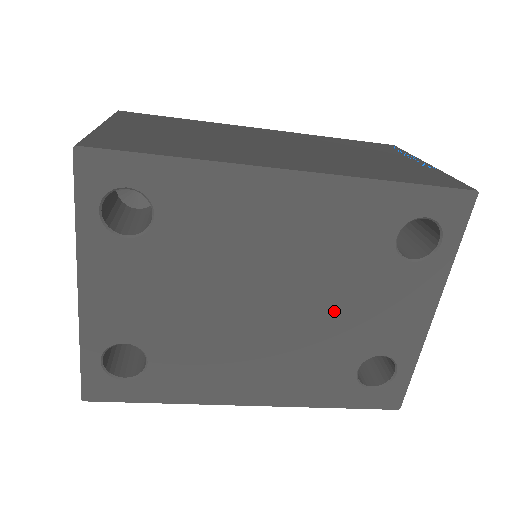
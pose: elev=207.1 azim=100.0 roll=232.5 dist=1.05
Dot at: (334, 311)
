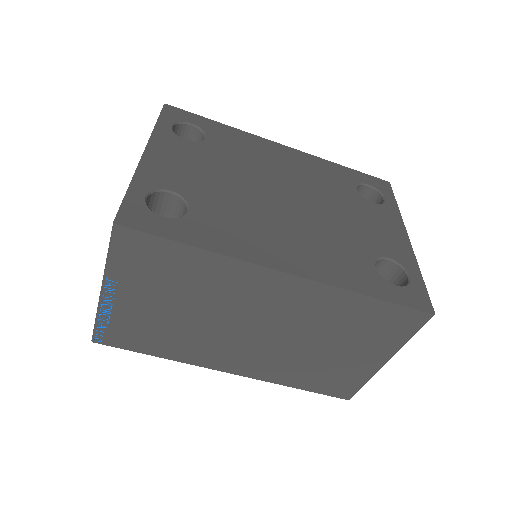
Dot at: (336, 216)
